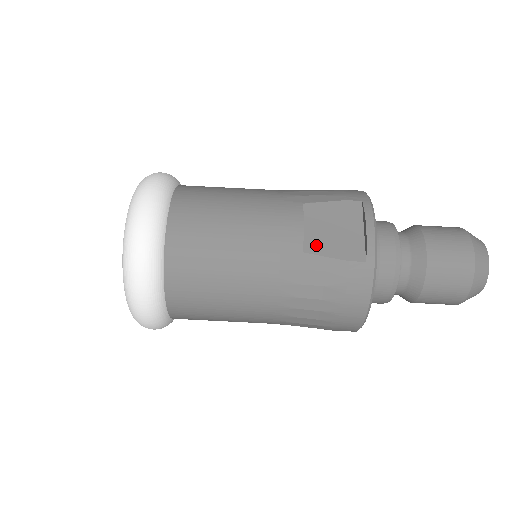
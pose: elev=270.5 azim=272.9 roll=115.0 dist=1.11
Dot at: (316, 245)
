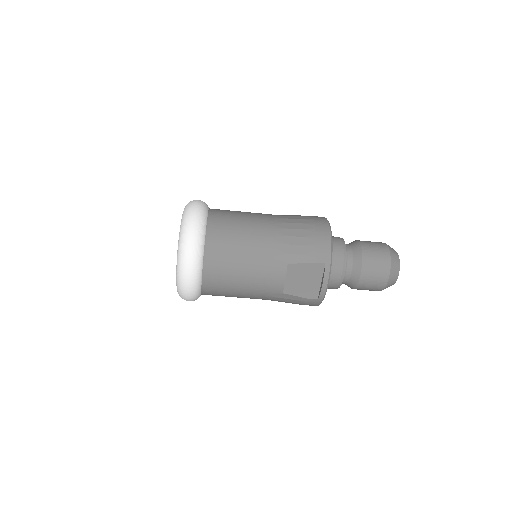
Dot at: (291, 289)
